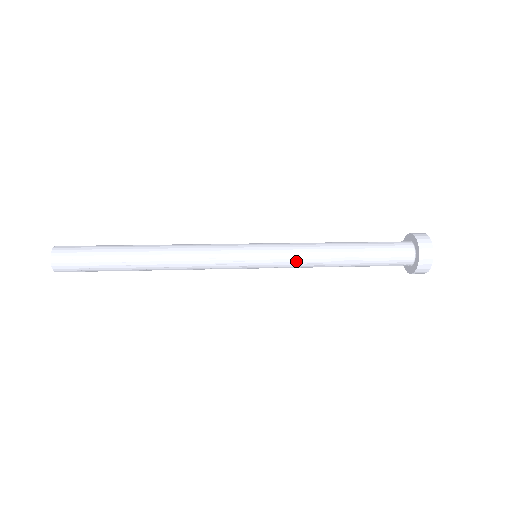
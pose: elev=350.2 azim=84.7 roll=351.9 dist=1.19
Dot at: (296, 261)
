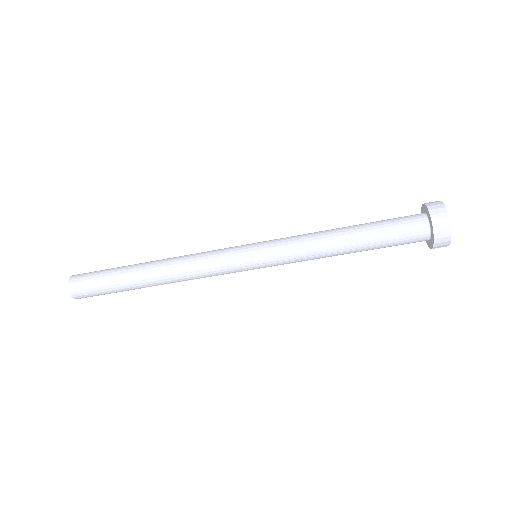
Dot at: (294, 246)
